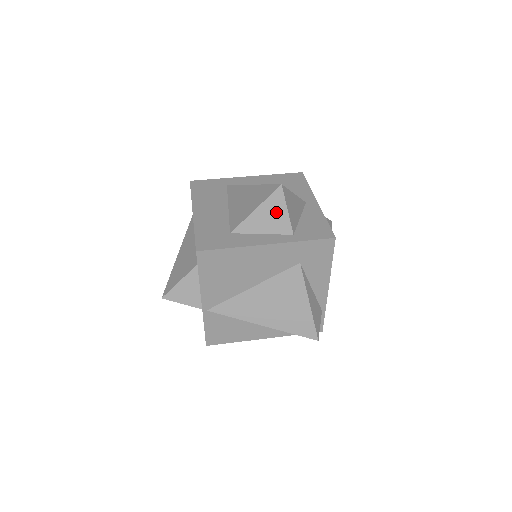
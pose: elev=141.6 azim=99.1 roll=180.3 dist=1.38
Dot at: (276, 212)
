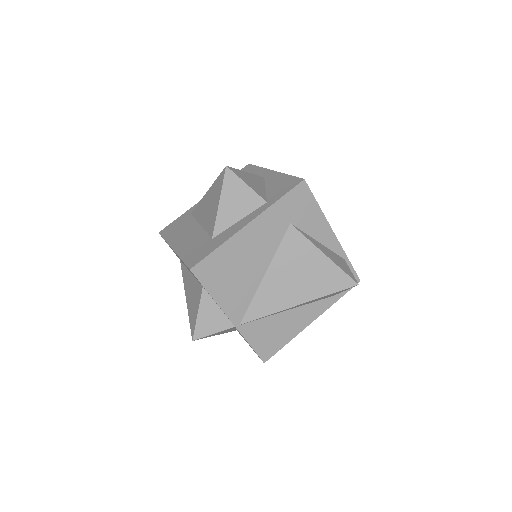
Dot at: (238, 193)
